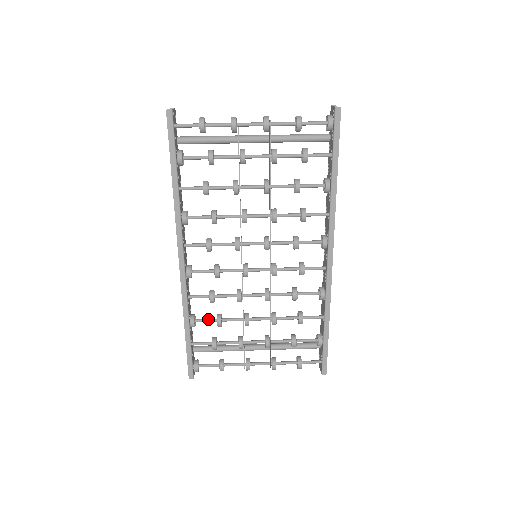
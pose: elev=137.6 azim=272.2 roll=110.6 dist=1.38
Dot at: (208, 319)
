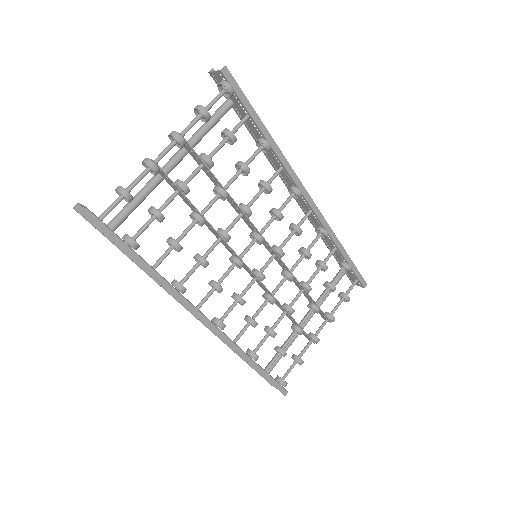
Dot at: (262, 341)
